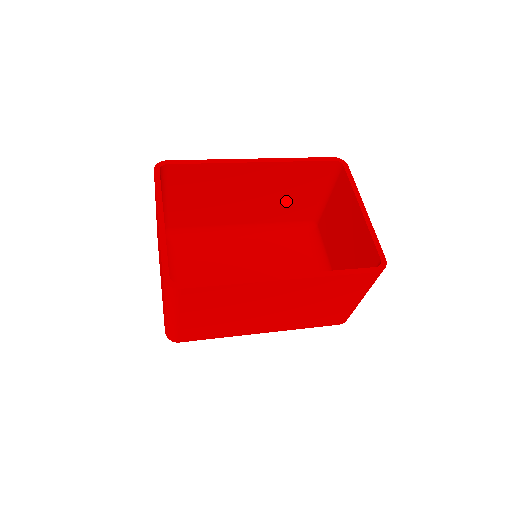
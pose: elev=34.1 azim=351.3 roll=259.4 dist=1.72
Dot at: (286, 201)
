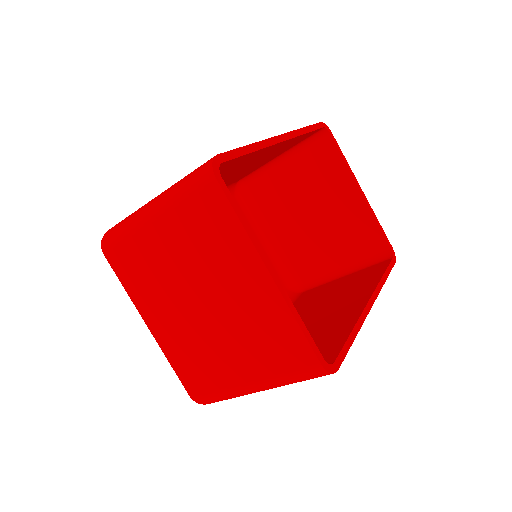
Dot at: (249, 169)
